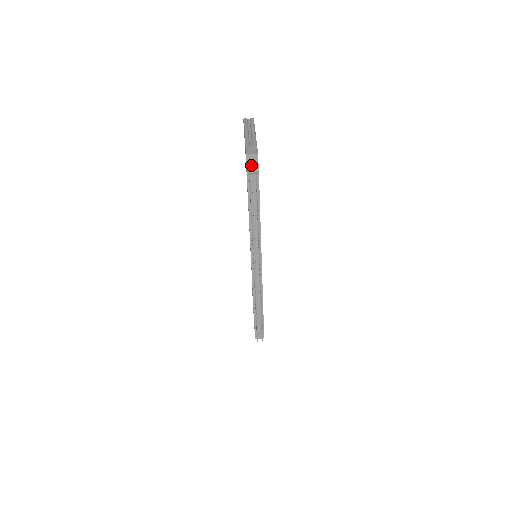
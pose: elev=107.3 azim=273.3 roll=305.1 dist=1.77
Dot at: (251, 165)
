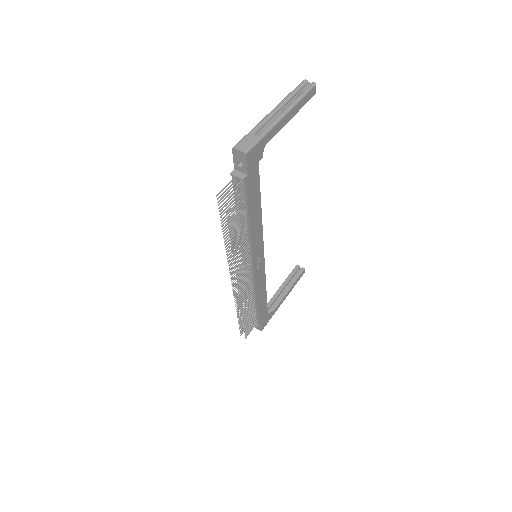
Dot at: occluded
